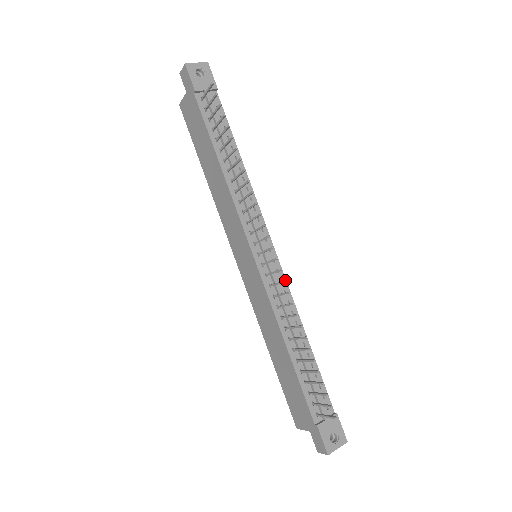
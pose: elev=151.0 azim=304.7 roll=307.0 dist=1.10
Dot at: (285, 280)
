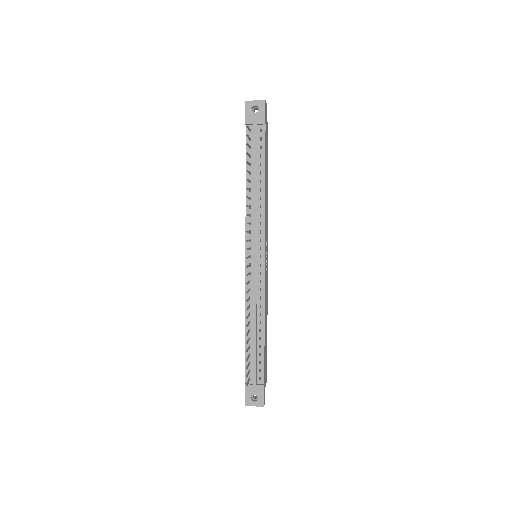
Dot at: (246, 284)
